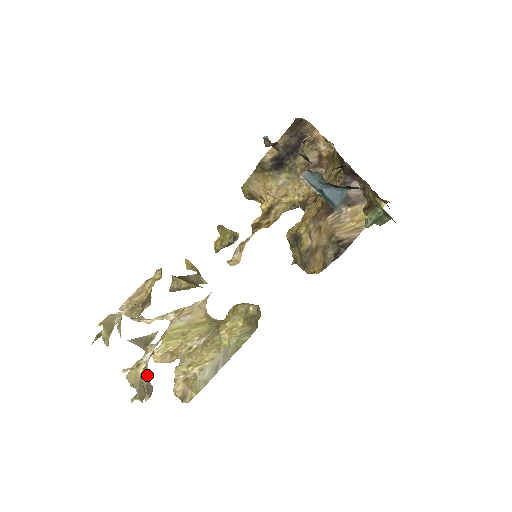
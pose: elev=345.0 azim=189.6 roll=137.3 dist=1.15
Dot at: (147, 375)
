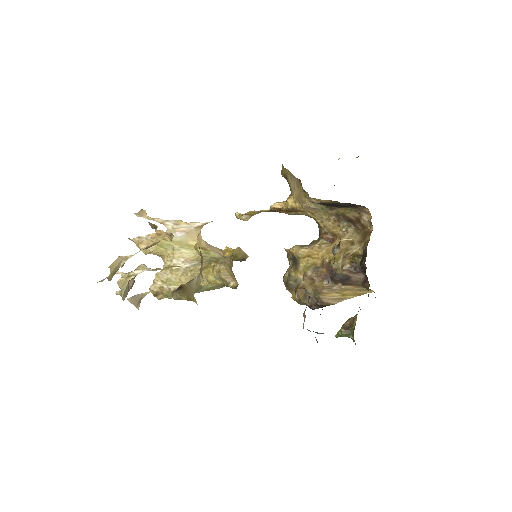
Dot at: occluded
